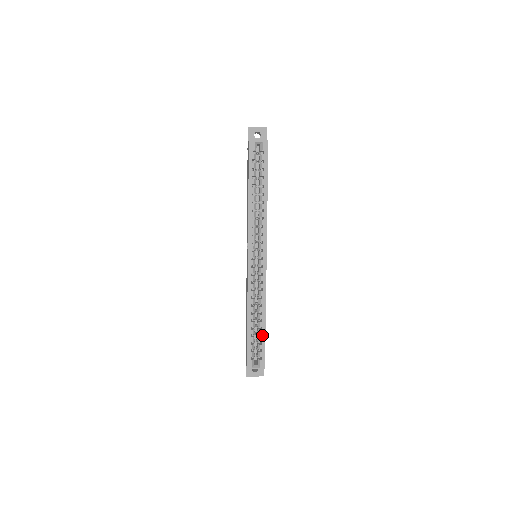
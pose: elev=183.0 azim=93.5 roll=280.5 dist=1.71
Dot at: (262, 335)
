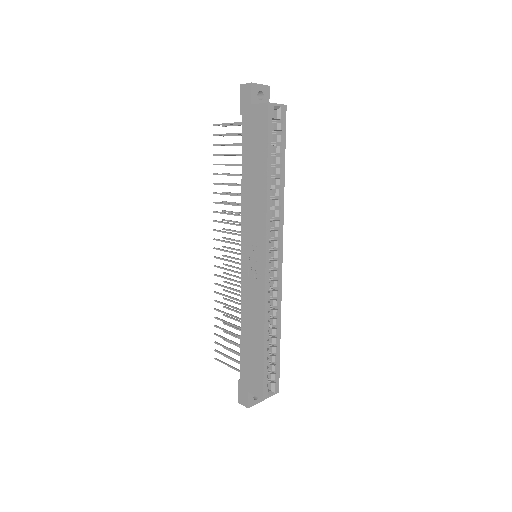
Dot at: (277, 353)
